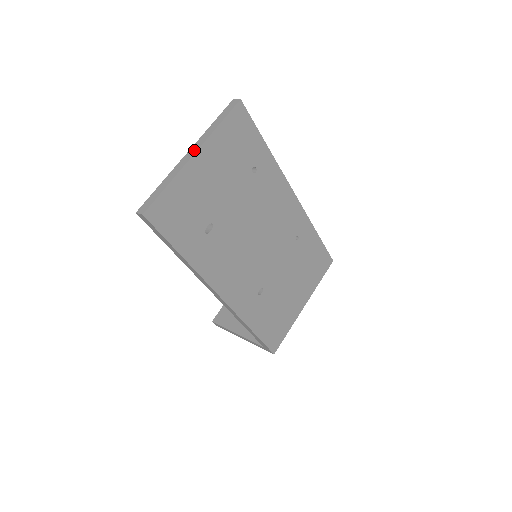
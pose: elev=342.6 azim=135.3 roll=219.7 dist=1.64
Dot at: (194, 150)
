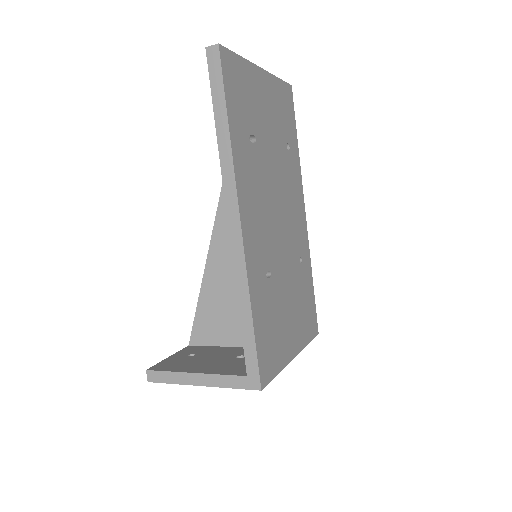
Dot at: occluded
